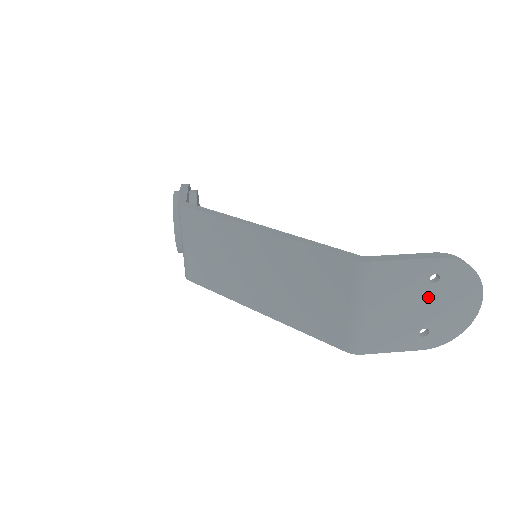
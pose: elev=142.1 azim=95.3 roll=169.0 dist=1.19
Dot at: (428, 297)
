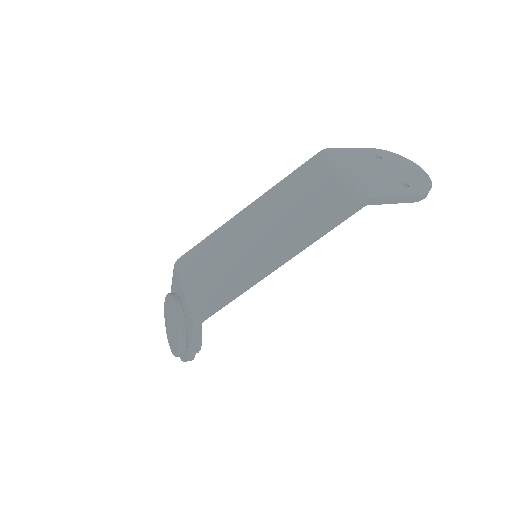
Dot at: (384, 166)
